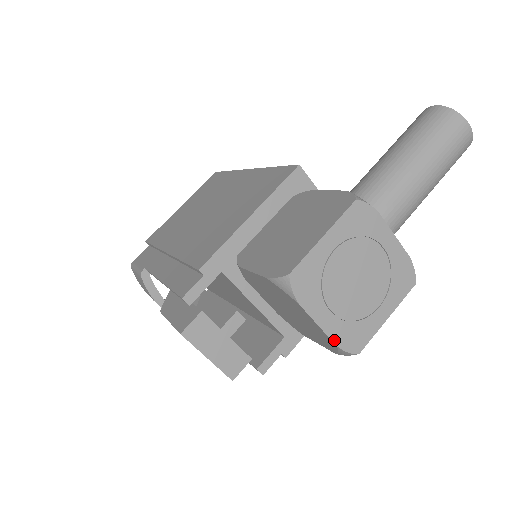
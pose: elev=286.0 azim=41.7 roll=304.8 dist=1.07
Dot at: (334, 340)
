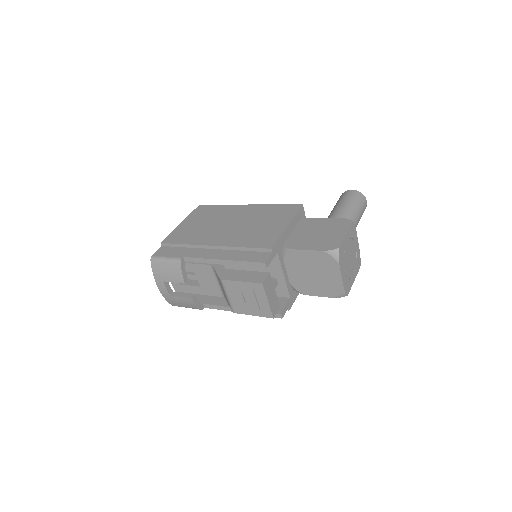
Dot at: (344, 285)
